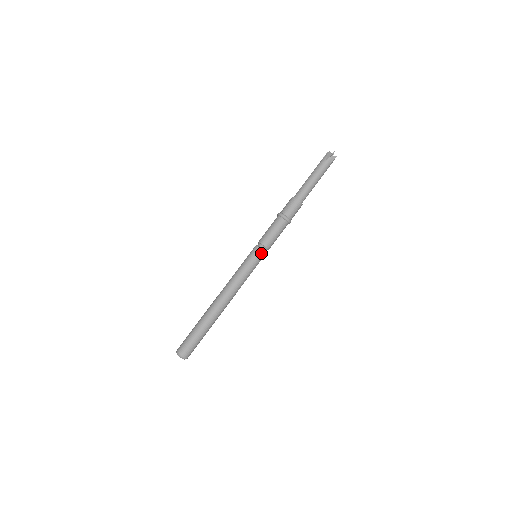
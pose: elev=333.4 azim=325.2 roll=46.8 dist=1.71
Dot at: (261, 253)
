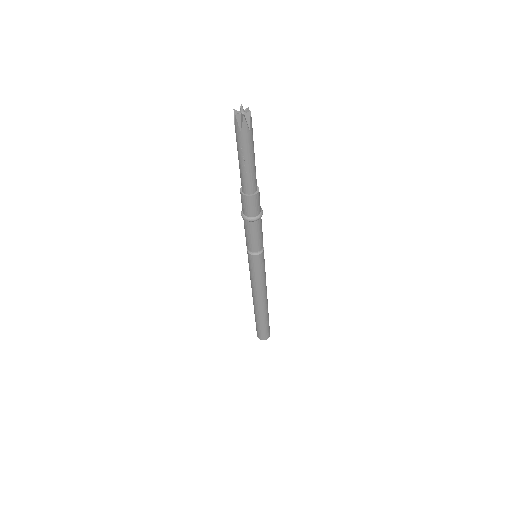
Dot at: (250, 257)
